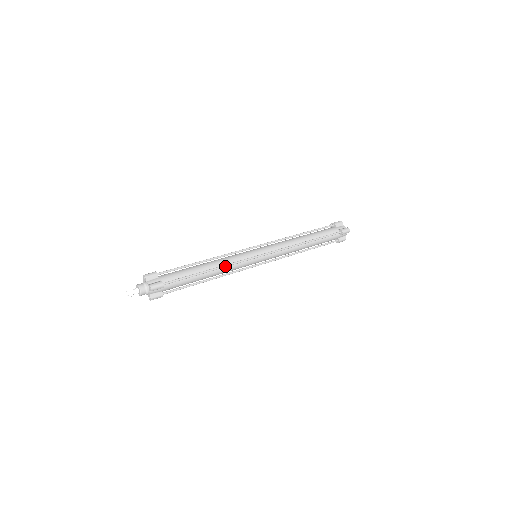
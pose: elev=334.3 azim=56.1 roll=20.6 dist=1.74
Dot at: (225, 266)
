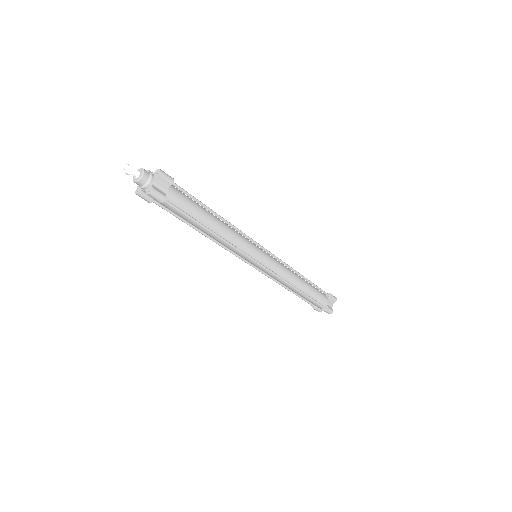
Dot at: (233, 226)
